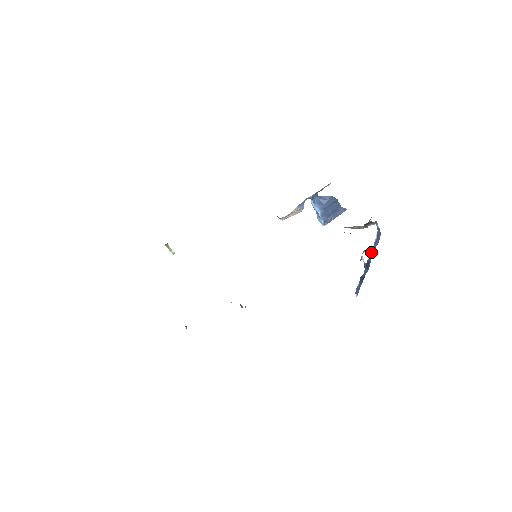
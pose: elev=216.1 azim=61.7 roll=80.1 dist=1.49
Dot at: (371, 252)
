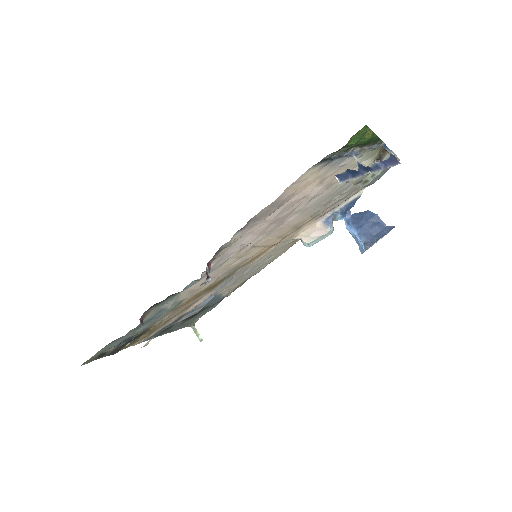
Dot at: (376, 165)
